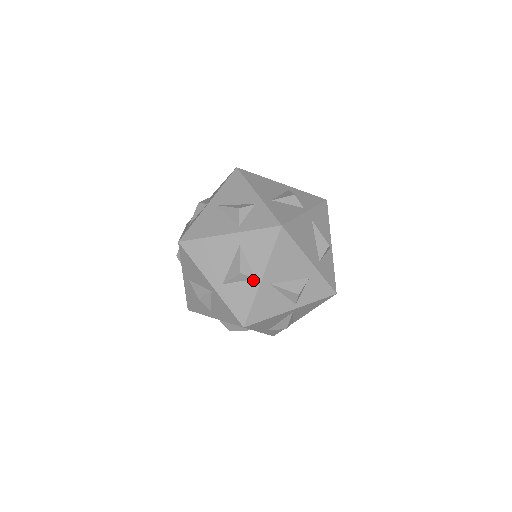
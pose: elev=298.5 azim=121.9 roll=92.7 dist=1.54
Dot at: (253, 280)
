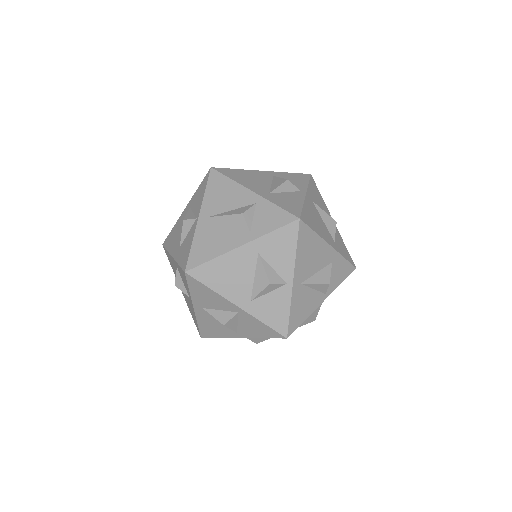
Dot at: (284, 286)
